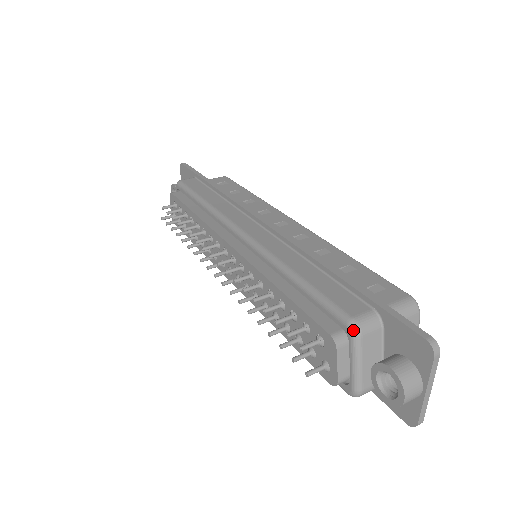
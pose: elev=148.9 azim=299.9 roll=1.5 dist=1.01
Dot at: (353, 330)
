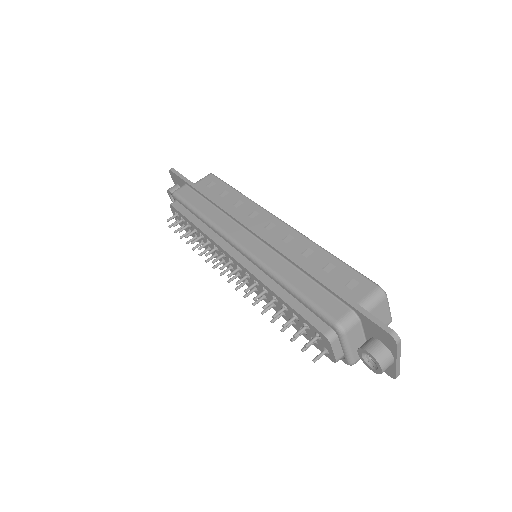
Dot at: (339, 330)
